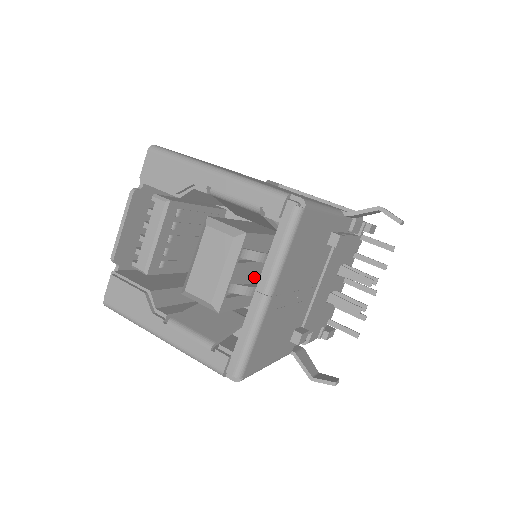
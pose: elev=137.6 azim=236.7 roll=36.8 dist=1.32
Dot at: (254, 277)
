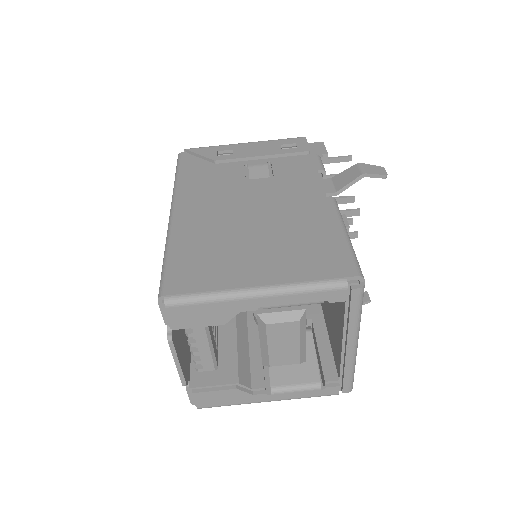
Dot at: occluded
